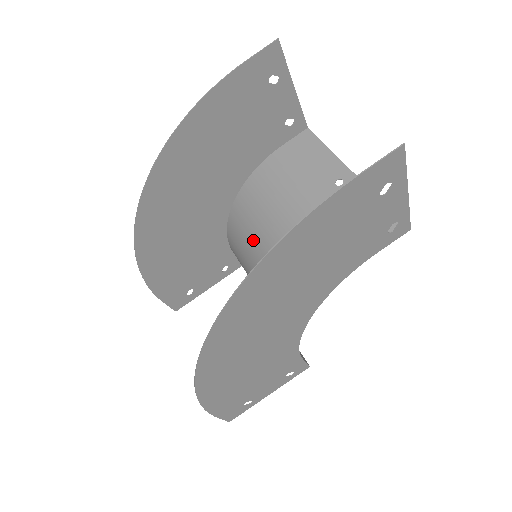
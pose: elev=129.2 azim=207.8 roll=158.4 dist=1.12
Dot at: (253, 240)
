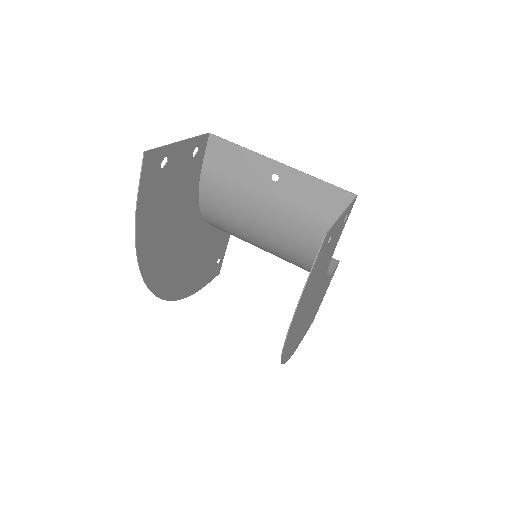
Dot at: (242, 237)
